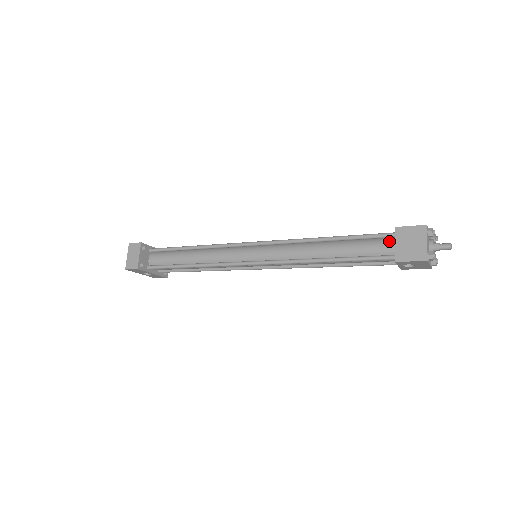
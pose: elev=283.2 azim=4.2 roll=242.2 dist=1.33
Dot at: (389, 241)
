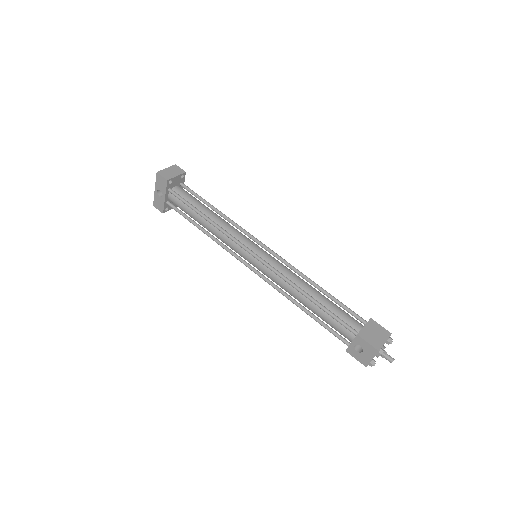
Dot at: (360, 323)
